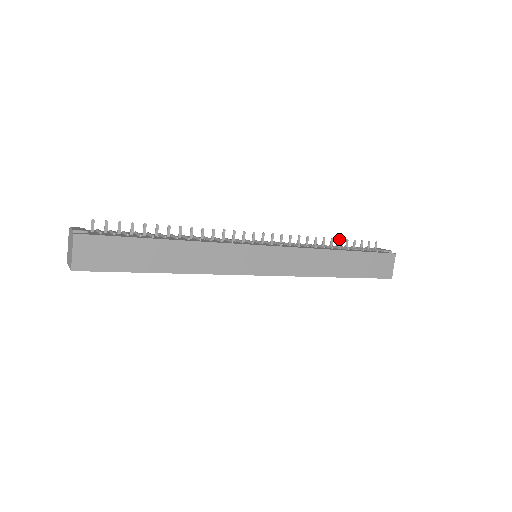
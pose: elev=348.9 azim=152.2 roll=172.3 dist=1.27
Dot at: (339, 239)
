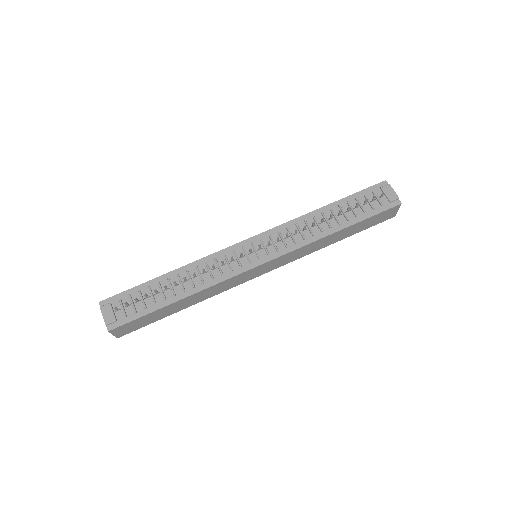
Dot at: (339, 211)
